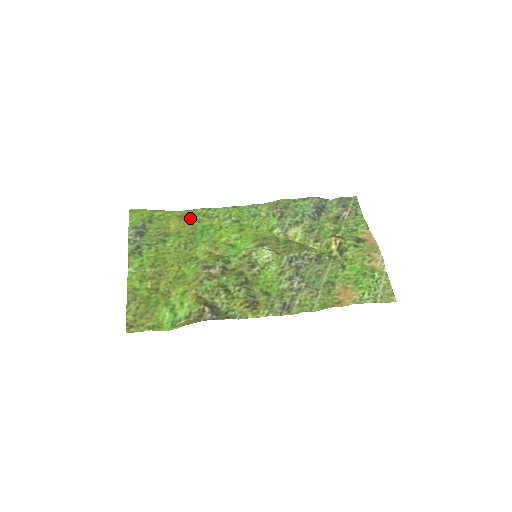
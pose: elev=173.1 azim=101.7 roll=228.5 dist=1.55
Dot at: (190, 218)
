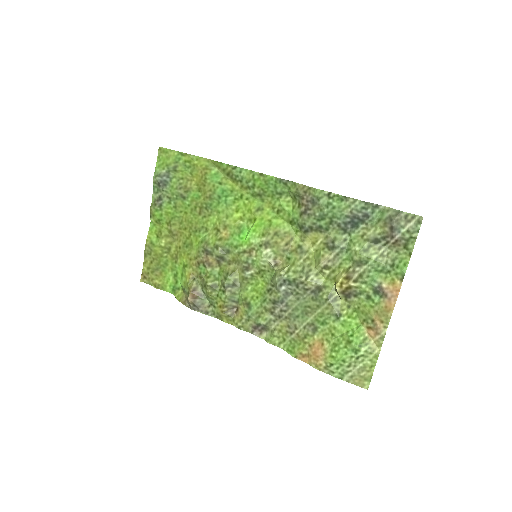
Dot at: (213, 174)
